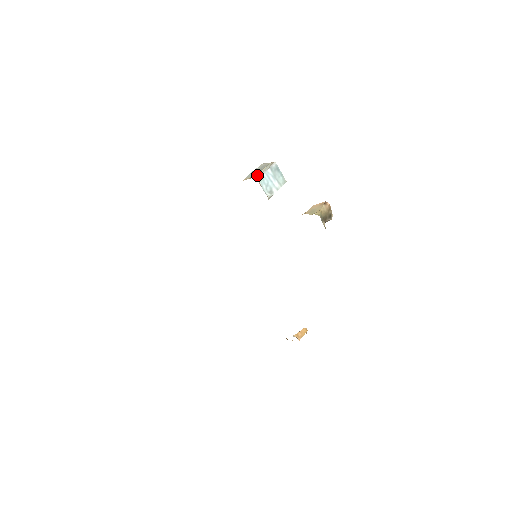
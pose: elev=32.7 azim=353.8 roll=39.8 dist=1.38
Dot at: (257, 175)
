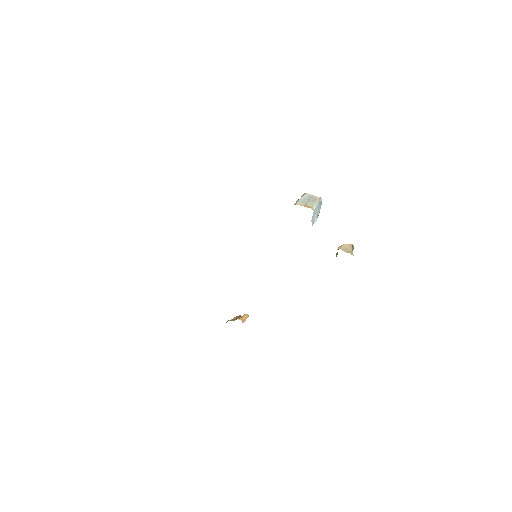
Dot at: (312, 206)
